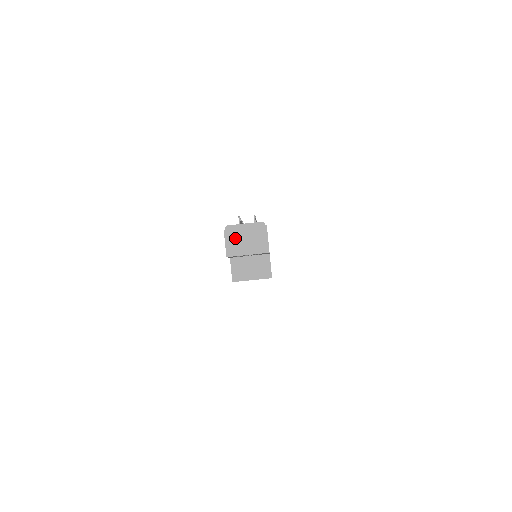
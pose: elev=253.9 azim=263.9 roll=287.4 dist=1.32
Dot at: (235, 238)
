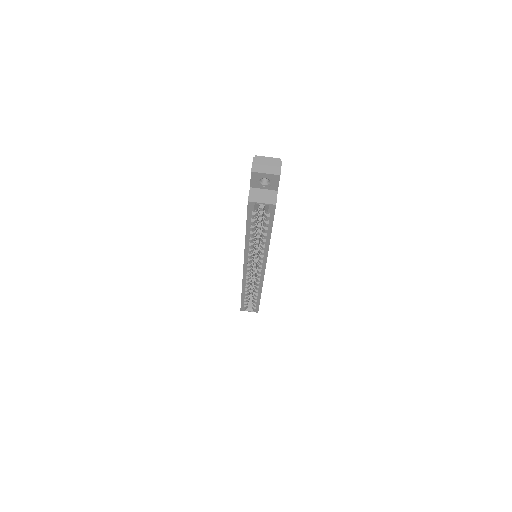
Dot at: (259, 163)
